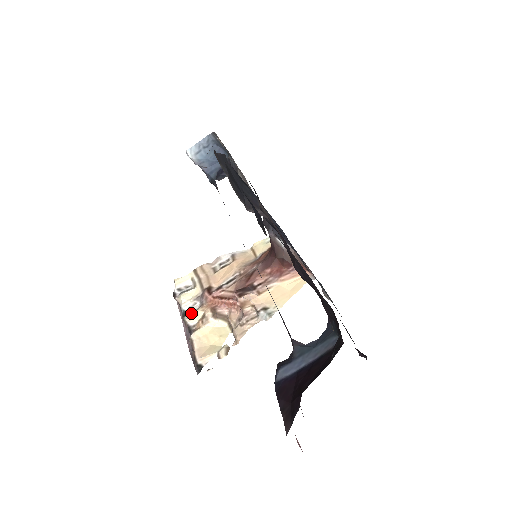
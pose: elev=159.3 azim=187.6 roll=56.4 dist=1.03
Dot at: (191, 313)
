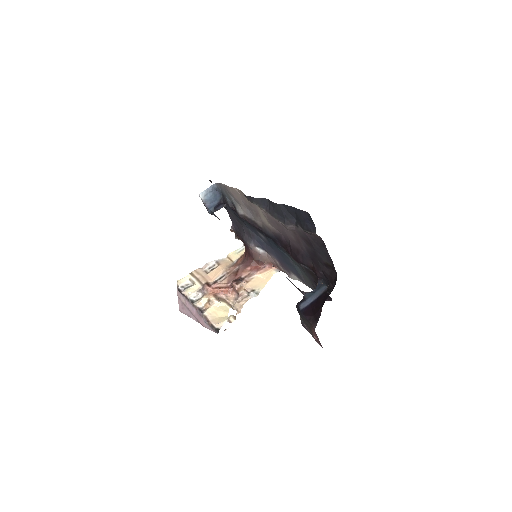
Dot at: (197, 300)
